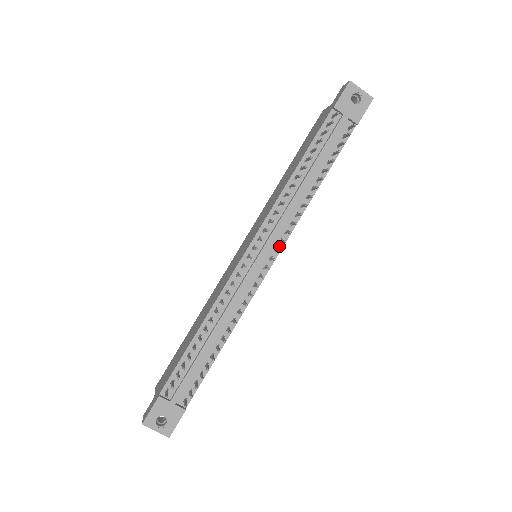
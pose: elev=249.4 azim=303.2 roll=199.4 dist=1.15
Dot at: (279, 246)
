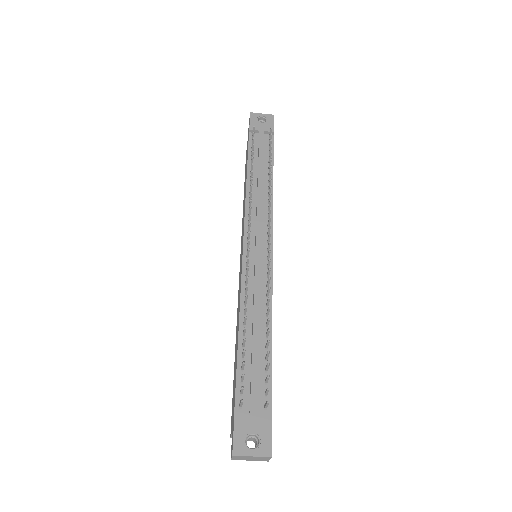
Dot at: occluded
